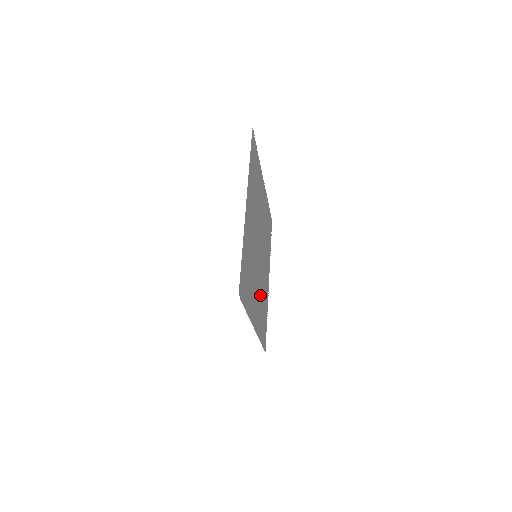
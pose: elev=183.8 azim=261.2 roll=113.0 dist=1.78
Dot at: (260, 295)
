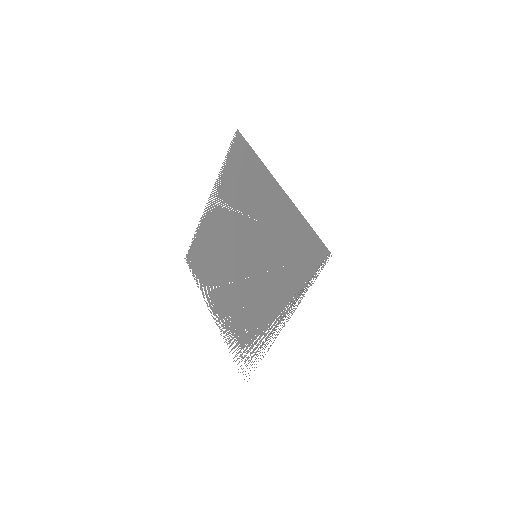
Dot at: (250, 307)
